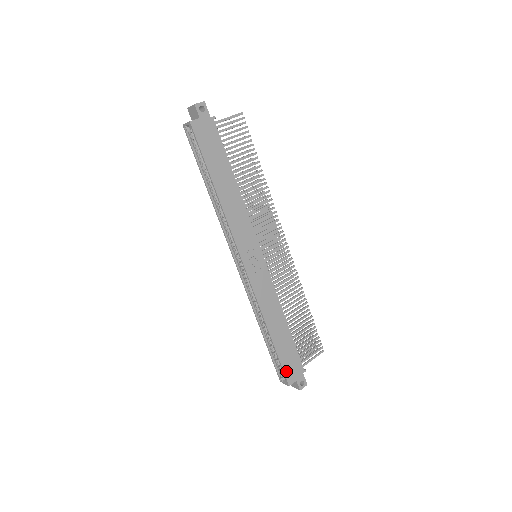
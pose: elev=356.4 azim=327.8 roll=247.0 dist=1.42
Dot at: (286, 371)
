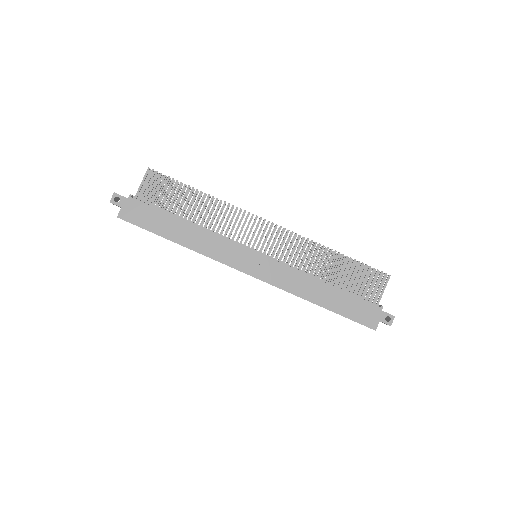
Dot at: (361, 321)
